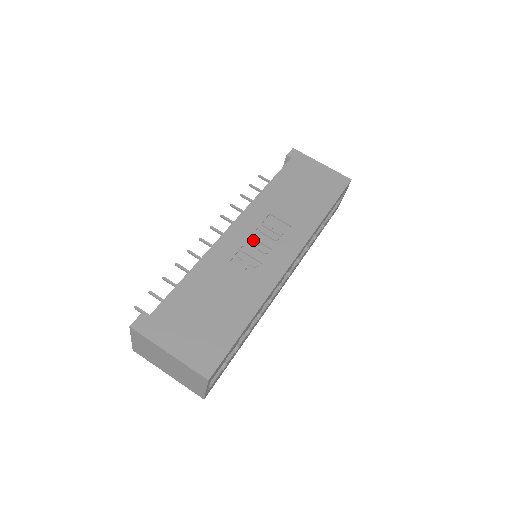
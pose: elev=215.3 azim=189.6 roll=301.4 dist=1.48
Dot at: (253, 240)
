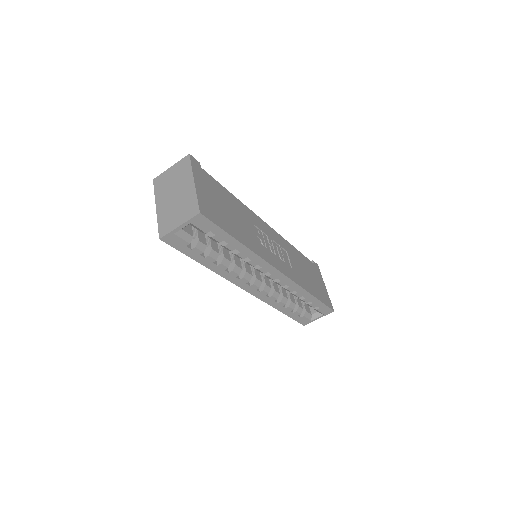
Dot at: (271, 240)
